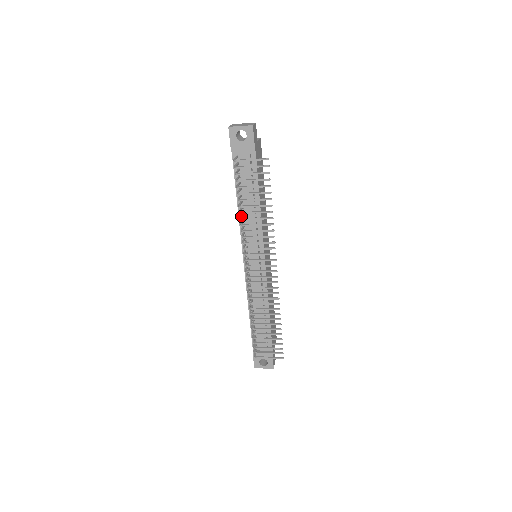
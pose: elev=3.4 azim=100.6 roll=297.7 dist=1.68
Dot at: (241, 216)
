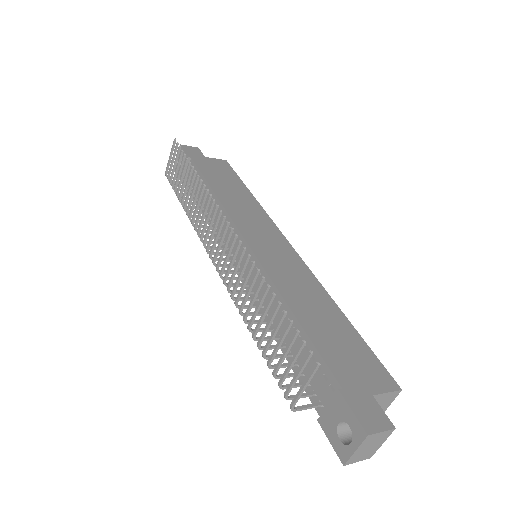
Dot at: occluded
